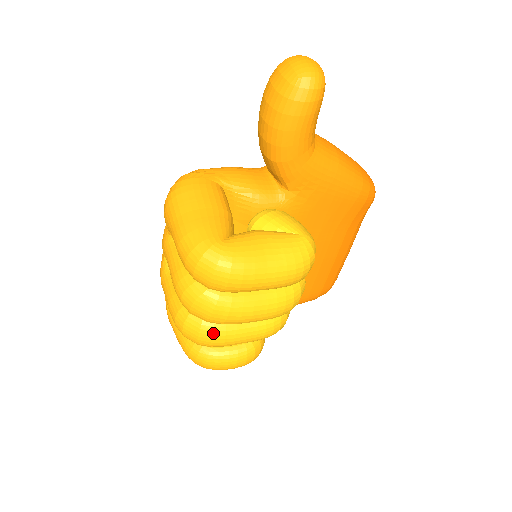
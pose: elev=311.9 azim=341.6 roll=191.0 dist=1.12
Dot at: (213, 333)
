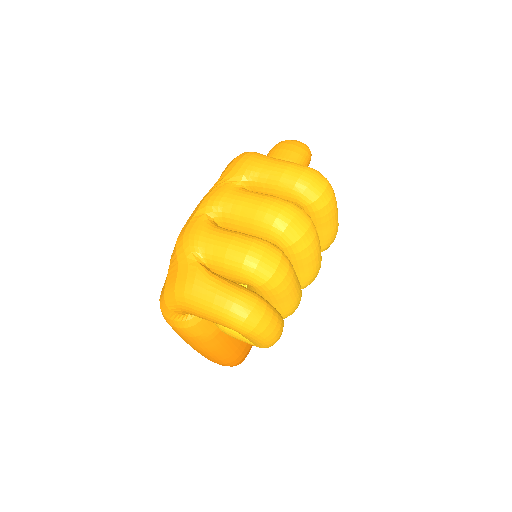
Dot at: (289, 263)
